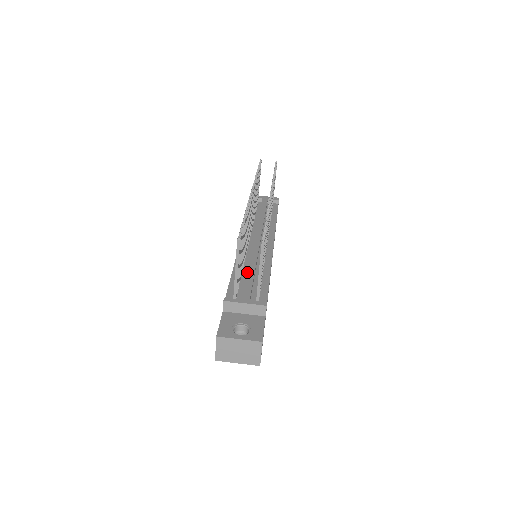
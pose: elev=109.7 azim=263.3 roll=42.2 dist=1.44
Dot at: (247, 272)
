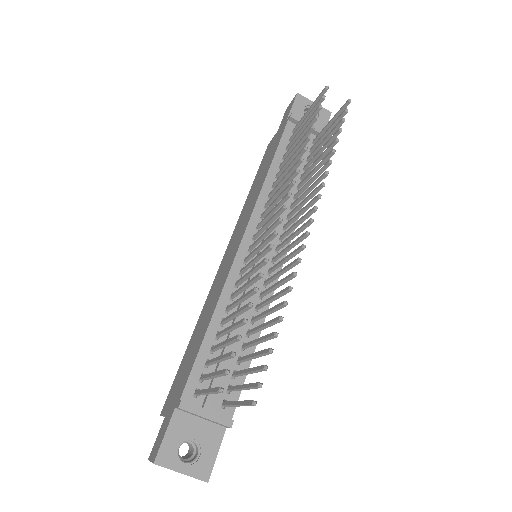
Dot at: occluded
